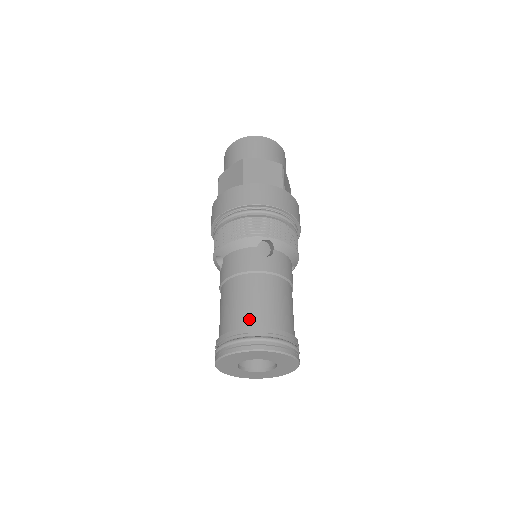
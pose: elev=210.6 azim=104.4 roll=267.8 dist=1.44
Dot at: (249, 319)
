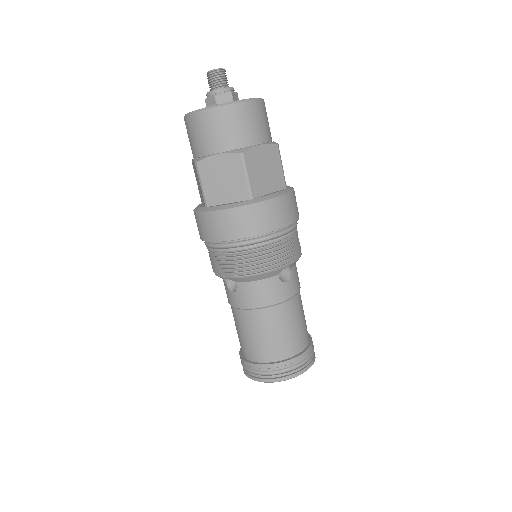
Dot at: (285, 350)
